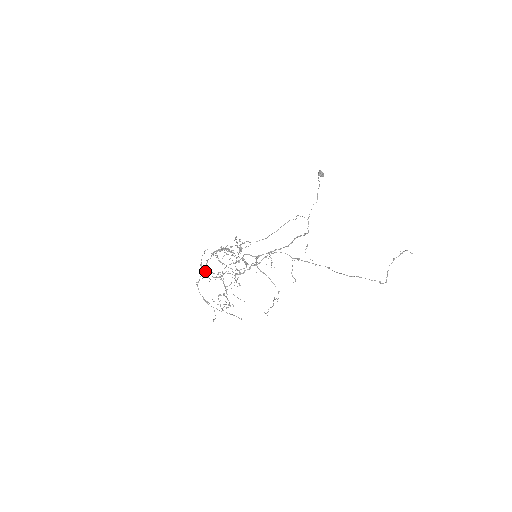
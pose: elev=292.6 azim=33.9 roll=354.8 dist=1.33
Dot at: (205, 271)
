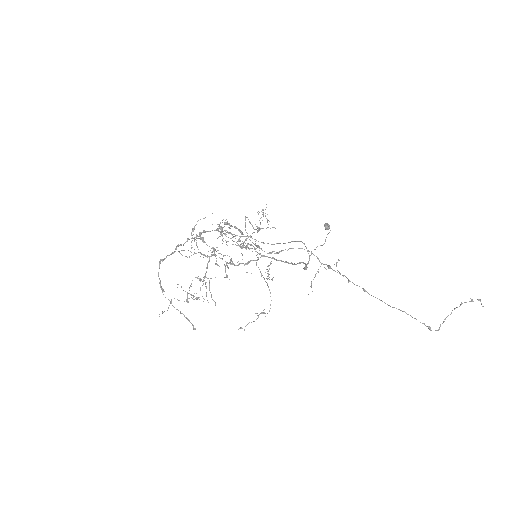
Dot at: (195, 239)
